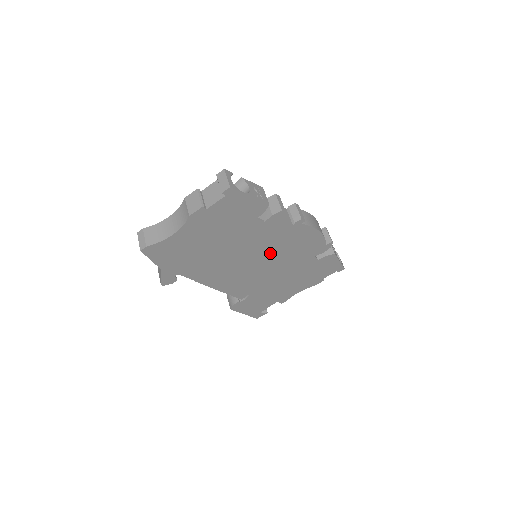
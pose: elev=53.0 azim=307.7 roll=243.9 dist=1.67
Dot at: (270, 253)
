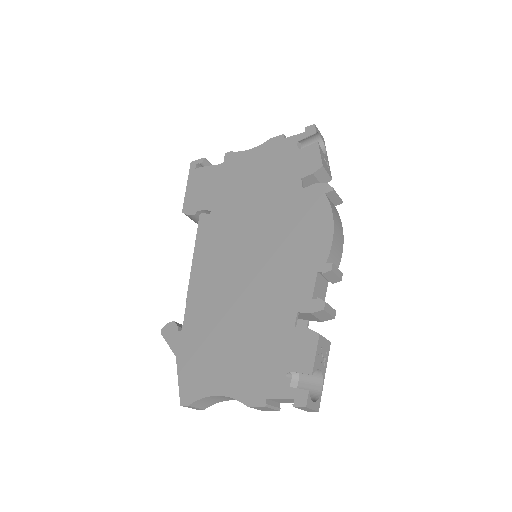
Dot at: occluded
